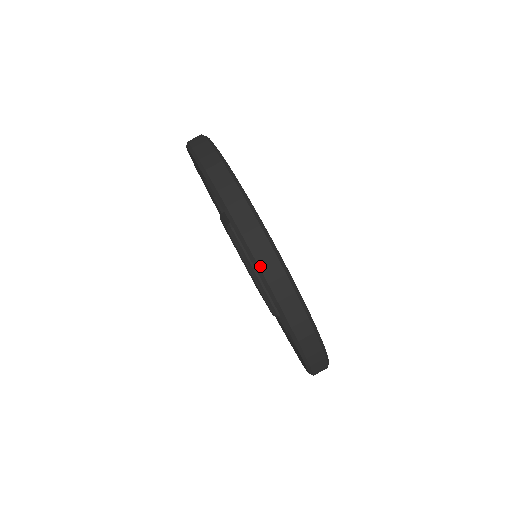
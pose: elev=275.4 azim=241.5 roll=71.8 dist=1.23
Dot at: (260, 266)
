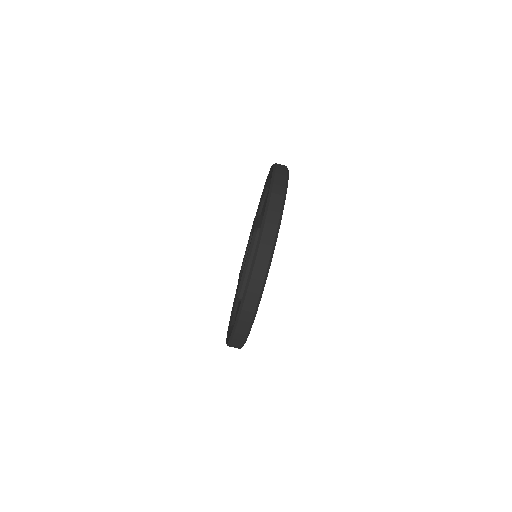
Dot at: (255, 266)
